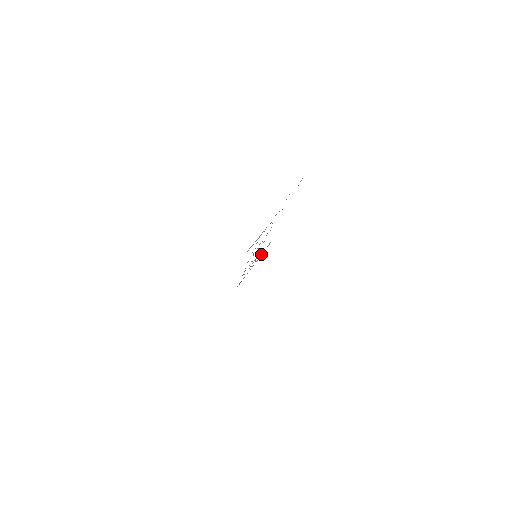
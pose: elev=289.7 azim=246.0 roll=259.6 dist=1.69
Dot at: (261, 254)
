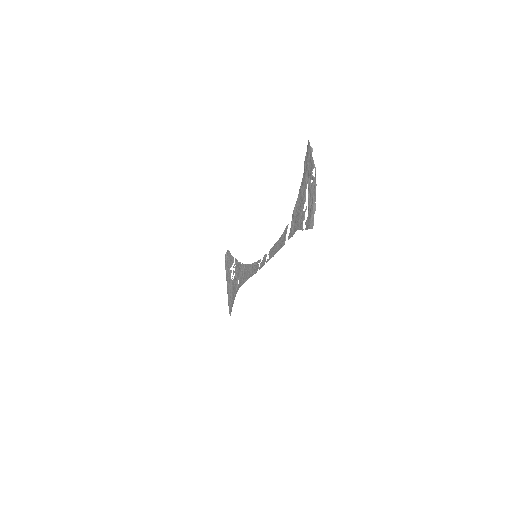
Dot at: (232, 264)
